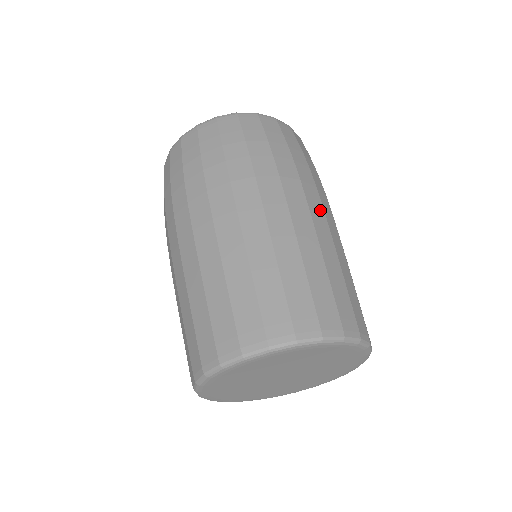
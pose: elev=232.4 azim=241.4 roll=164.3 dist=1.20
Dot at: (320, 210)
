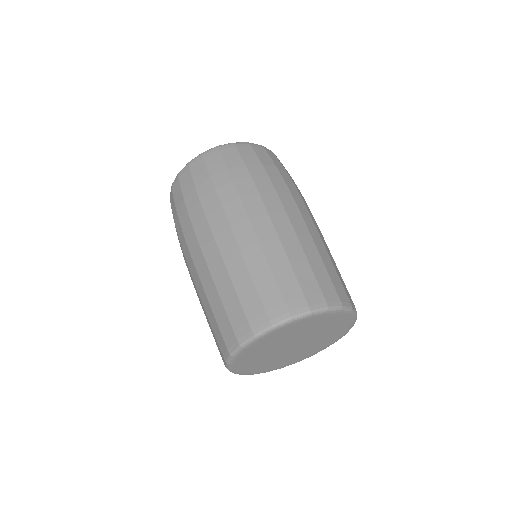
Dot at: (296, 212)
